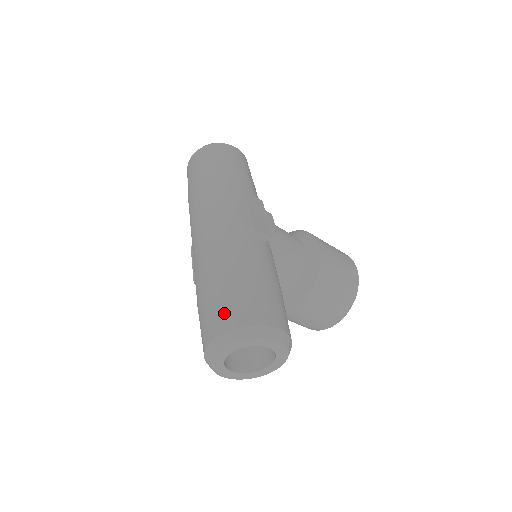
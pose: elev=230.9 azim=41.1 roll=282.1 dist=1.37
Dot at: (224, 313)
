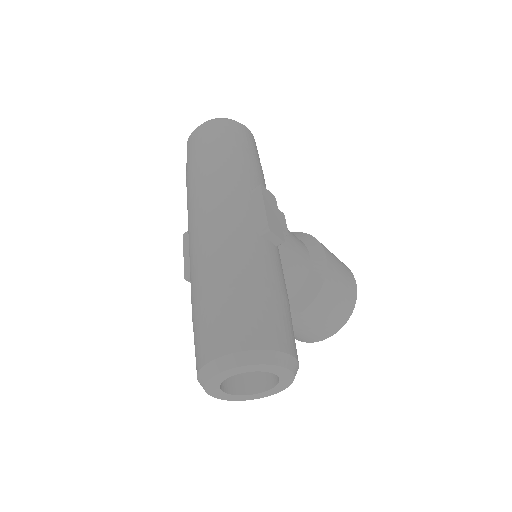
Dot at: (231, 329)
